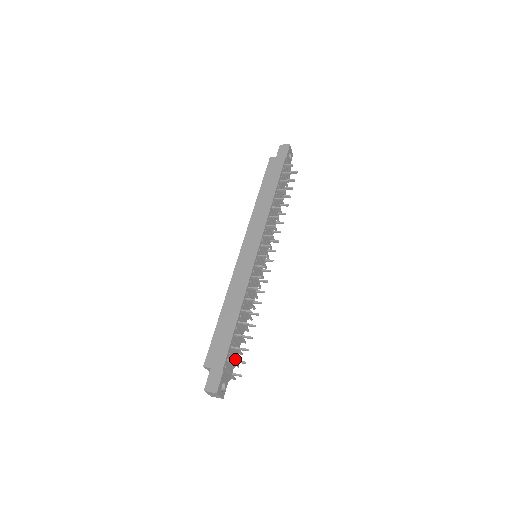
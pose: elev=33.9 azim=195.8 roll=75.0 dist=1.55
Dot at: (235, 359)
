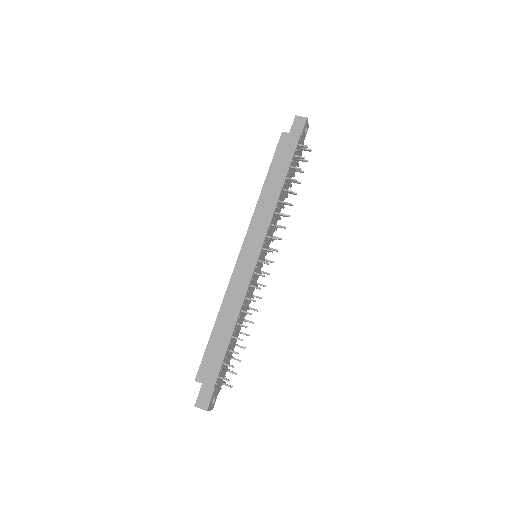
Dot at: (226, 370)
